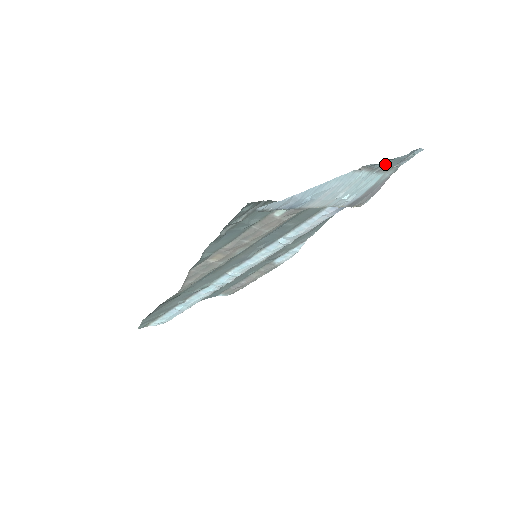
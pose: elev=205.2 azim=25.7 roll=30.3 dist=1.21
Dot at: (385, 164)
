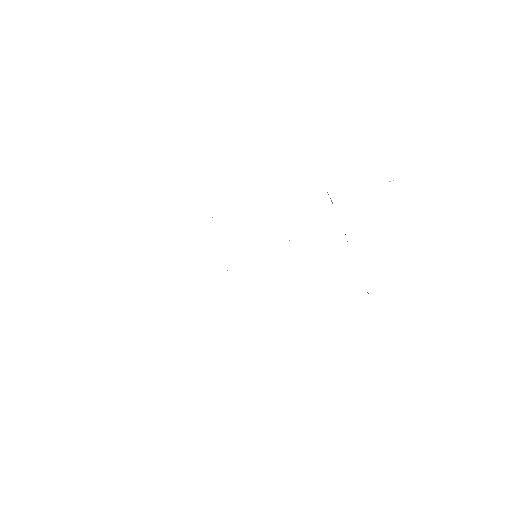
Dot at: occluded
